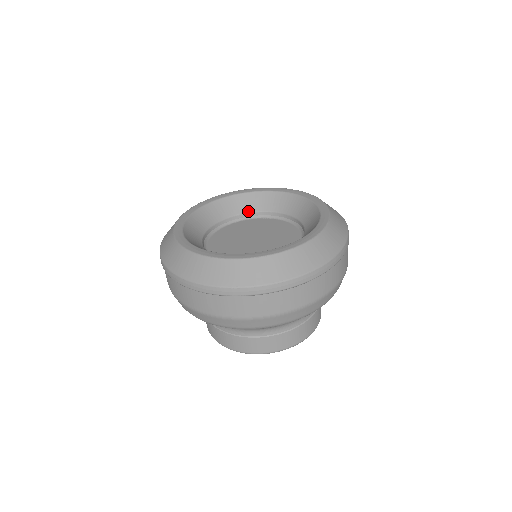
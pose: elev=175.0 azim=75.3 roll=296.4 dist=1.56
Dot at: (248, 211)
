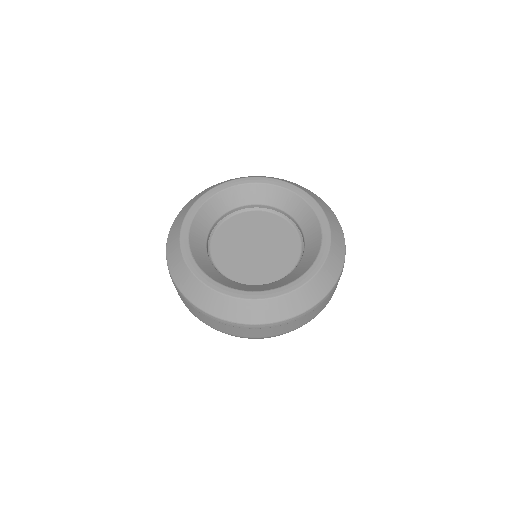
Dot at: (240, 205)
